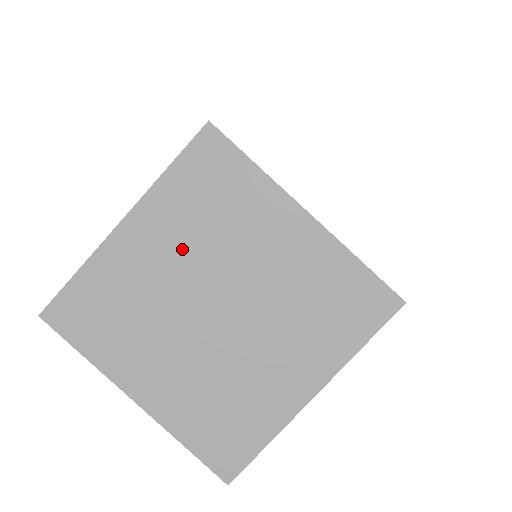
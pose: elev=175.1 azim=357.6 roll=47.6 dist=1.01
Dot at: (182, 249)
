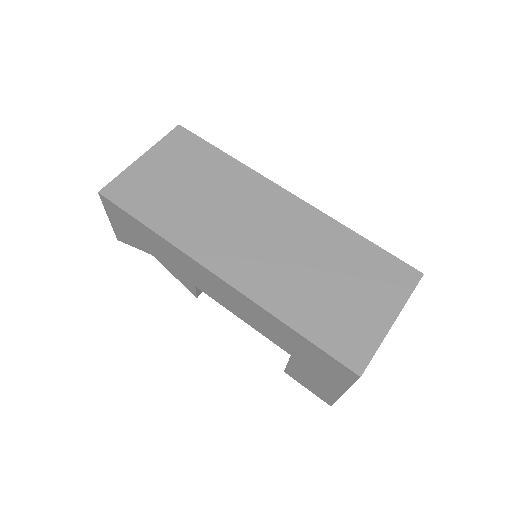
Dot at: occluded
